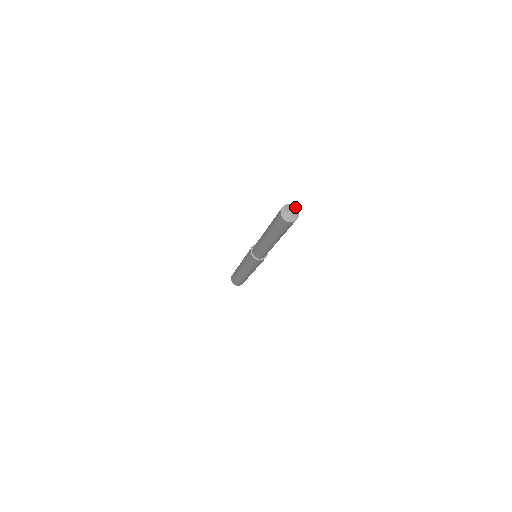
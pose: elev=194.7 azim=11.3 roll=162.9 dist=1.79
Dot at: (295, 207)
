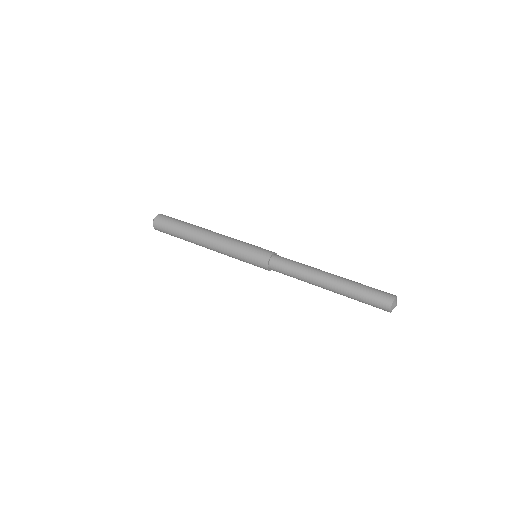
Dot at: (396, 297)
